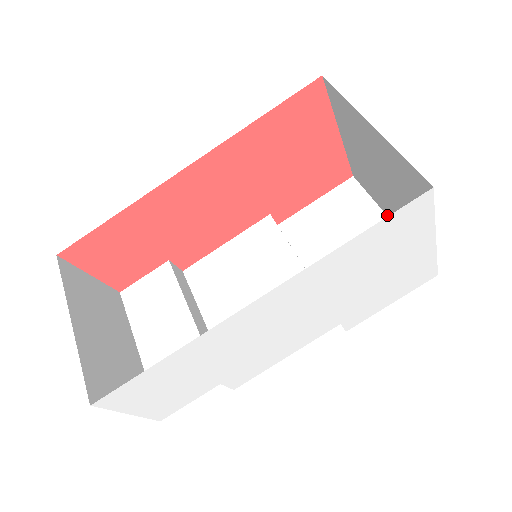
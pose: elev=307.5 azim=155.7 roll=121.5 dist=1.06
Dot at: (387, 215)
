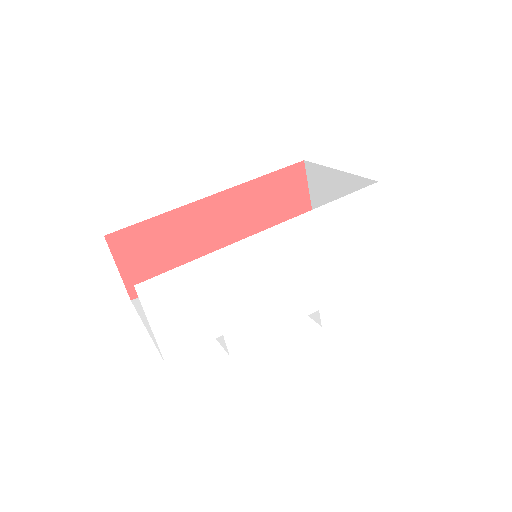
Dot at: occluded
